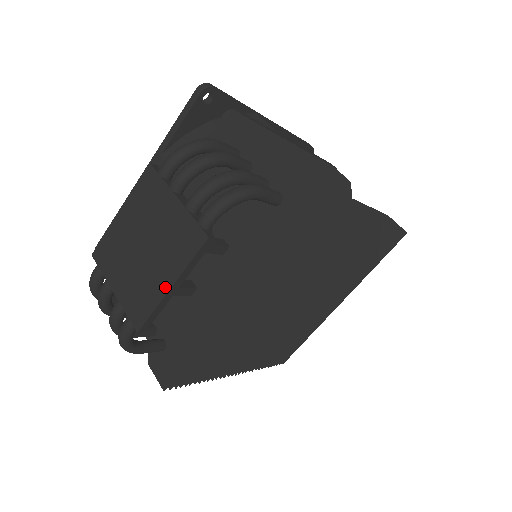
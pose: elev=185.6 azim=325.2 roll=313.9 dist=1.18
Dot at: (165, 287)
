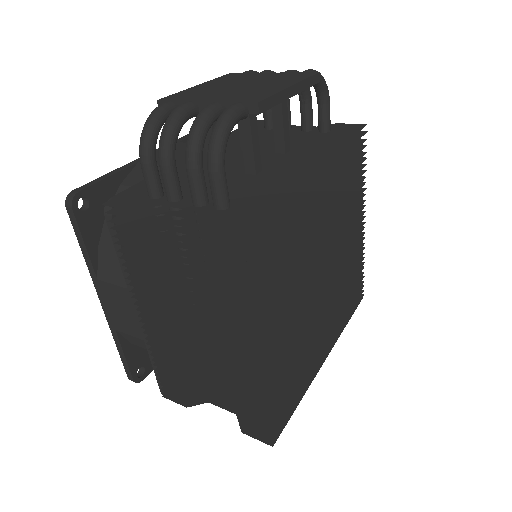
Dot at: (284, 86)
